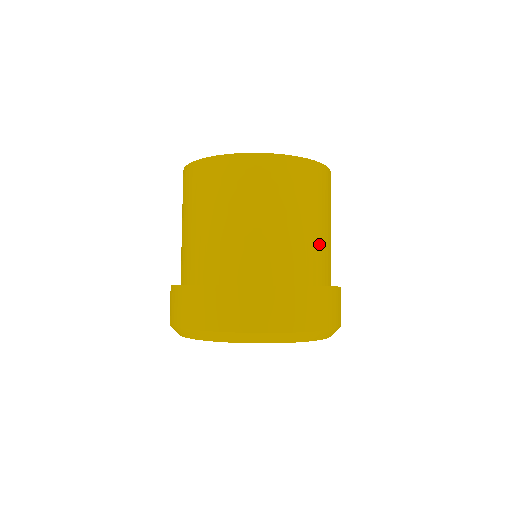
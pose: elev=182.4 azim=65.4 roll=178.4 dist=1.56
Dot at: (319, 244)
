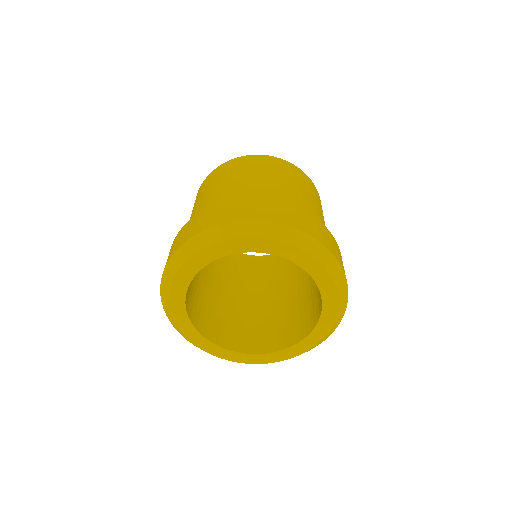
Dot at: occluded
